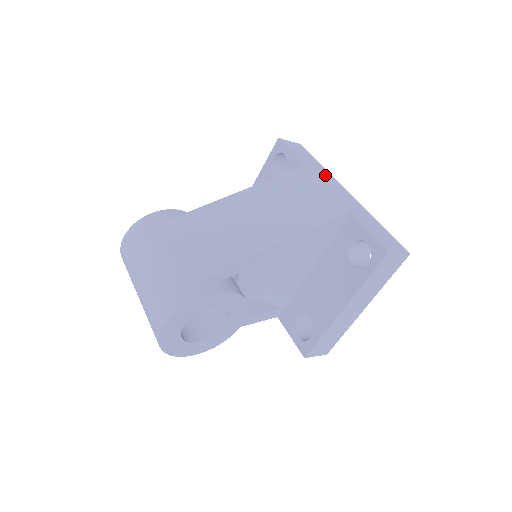
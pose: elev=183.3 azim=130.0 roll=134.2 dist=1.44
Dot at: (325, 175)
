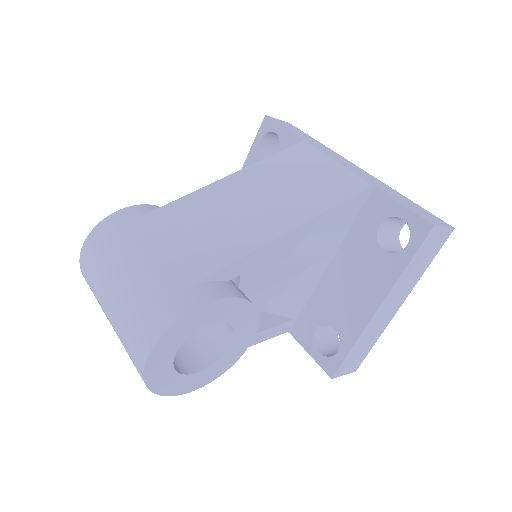
Dot at: (329, 151)
